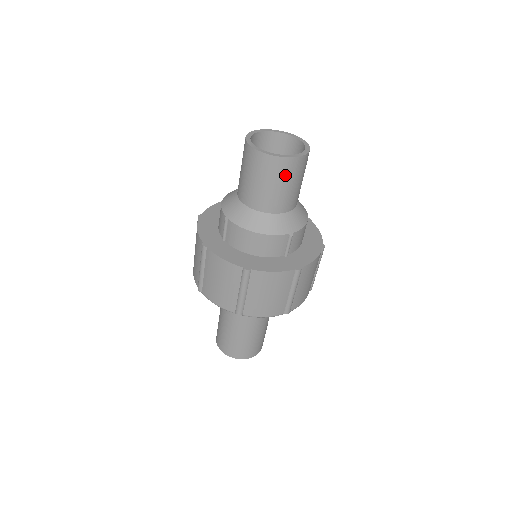
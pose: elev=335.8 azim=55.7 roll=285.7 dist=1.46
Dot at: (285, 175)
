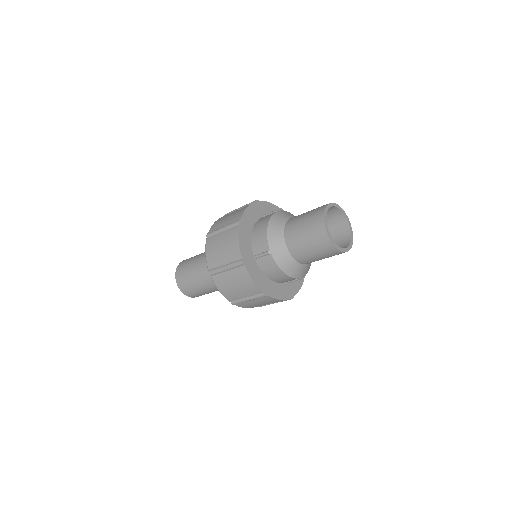
Dot at: occluded
